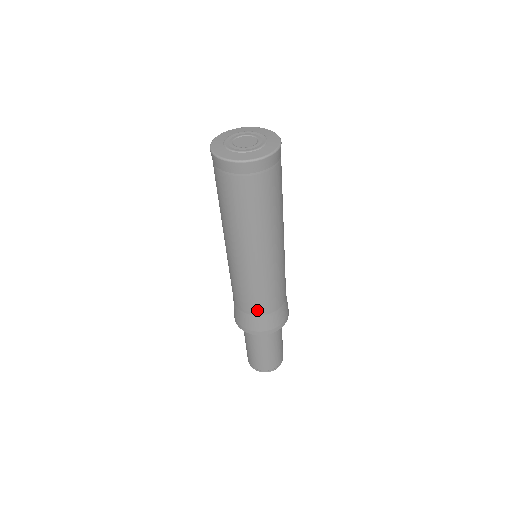
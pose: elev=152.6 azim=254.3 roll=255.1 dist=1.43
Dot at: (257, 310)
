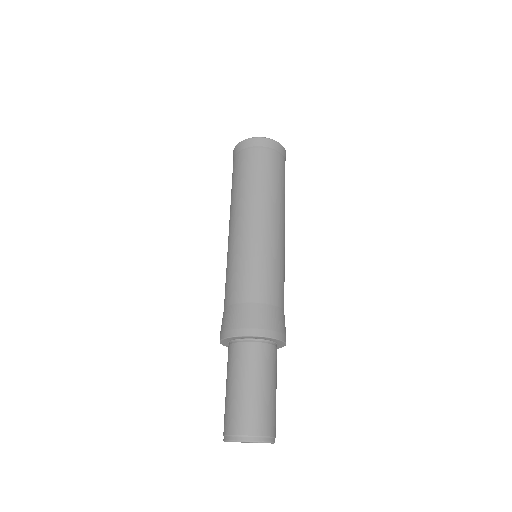
Dot at: (279, 299)
